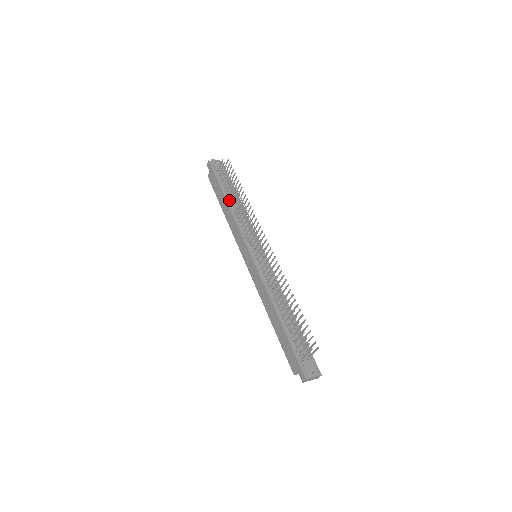
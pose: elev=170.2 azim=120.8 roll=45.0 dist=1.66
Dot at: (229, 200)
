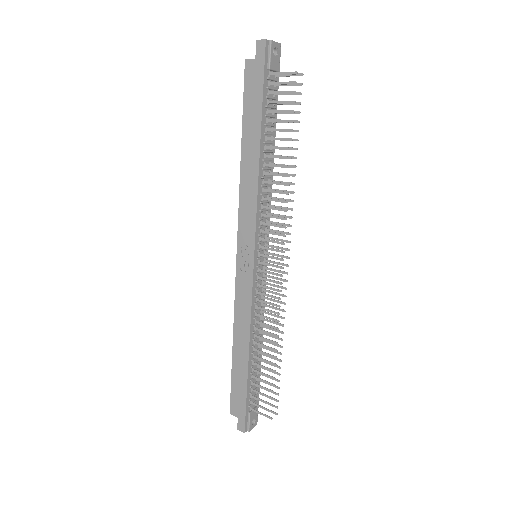
Dot at: (263, 147)
